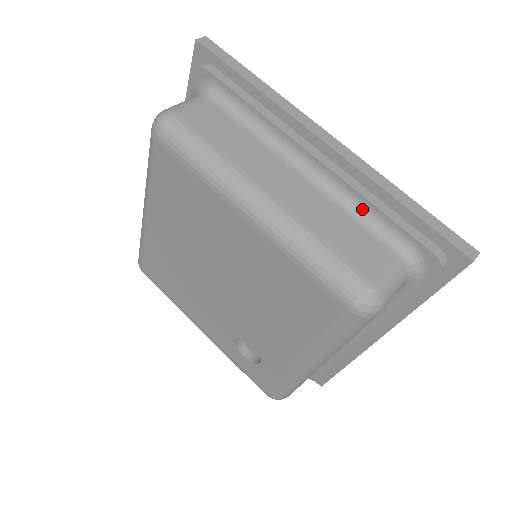
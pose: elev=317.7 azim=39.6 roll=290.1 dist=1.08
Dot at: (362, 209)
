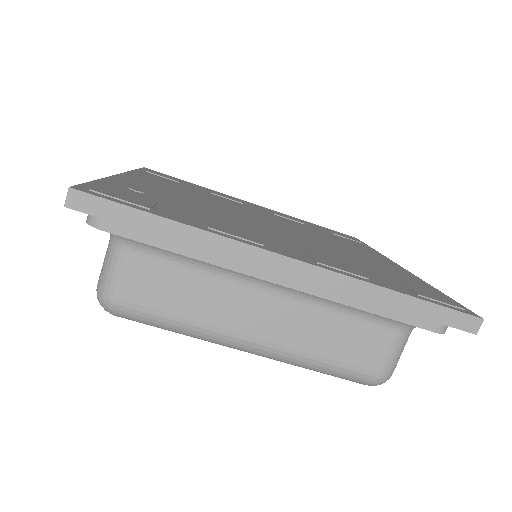
Dot at: occluded
